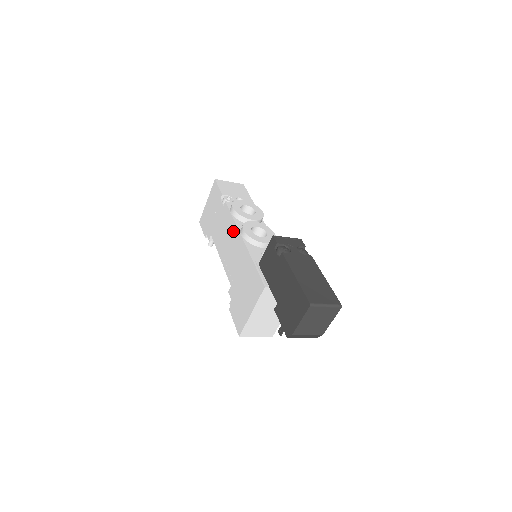
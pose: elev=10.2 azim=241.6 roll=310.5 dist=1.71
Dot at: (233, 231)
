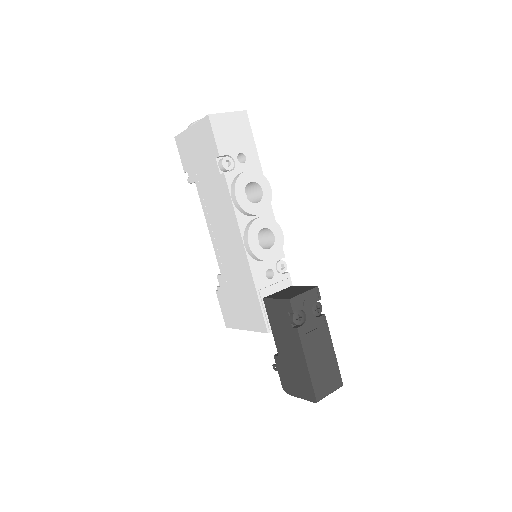
Dot at: (232, 227)
